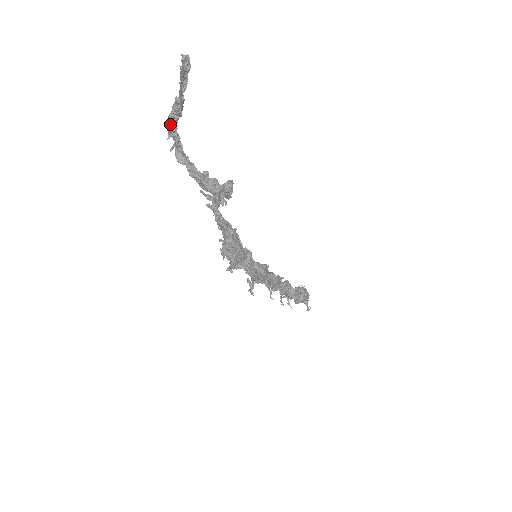
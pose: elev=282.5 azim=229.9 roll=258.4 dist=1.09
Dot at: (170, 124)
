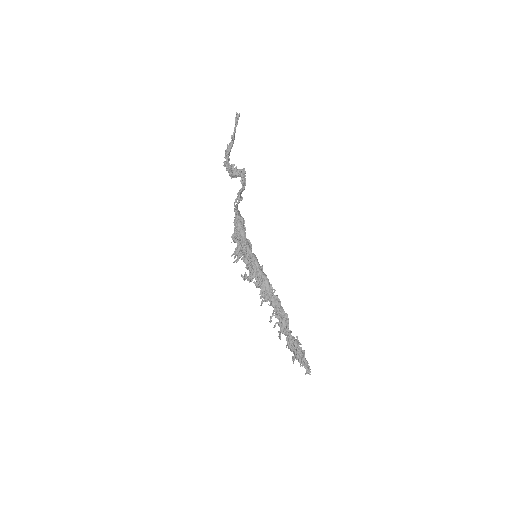
Dot at: (227, 149)
